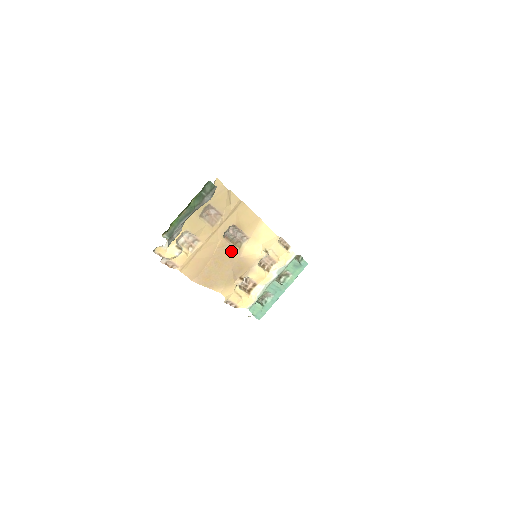
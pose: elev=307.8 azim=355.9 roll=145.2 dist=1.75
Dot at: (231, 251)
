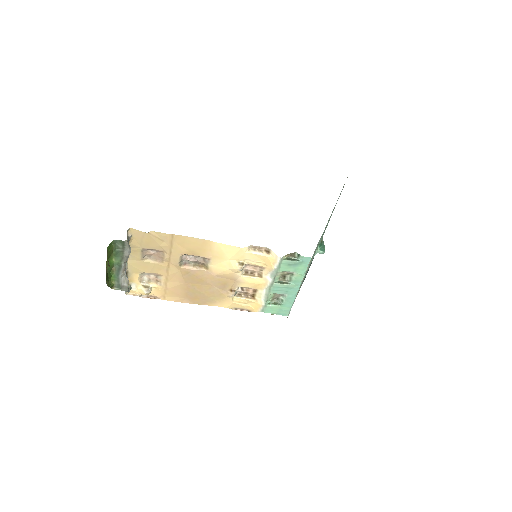
Dot at: (200, 274)
